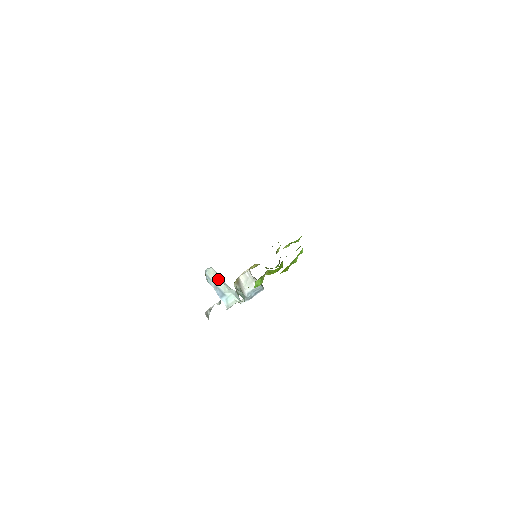
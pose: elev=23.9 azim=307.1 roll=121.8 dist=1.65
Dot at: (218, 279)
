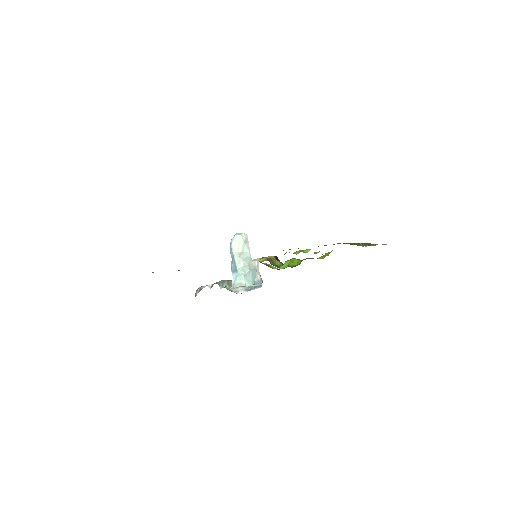
Dot at: (242, 249)
